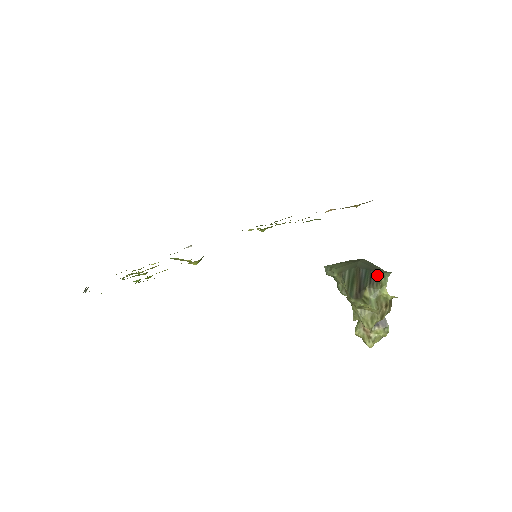
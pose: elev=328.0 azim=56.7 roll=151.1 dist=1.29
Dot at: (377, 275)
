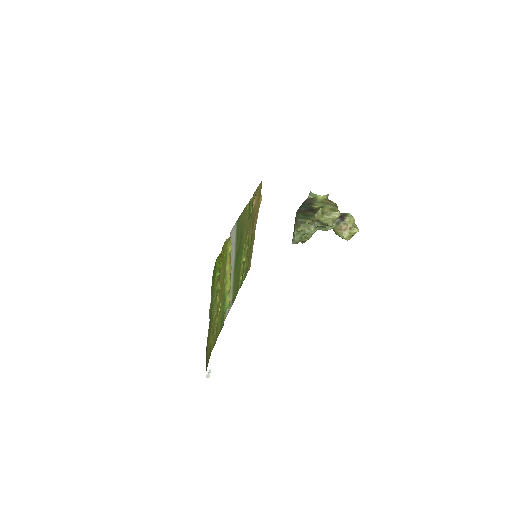
Dot at: (308, 200)
